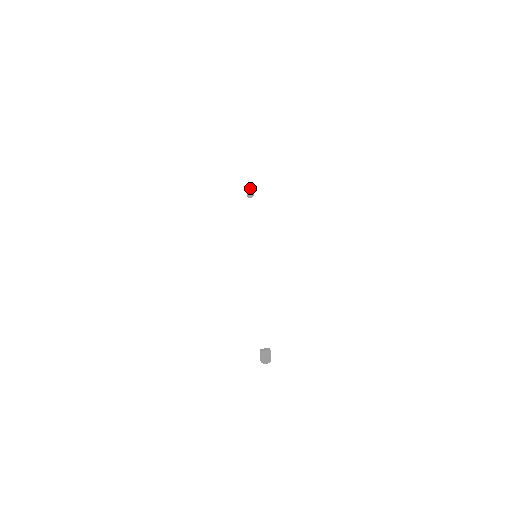
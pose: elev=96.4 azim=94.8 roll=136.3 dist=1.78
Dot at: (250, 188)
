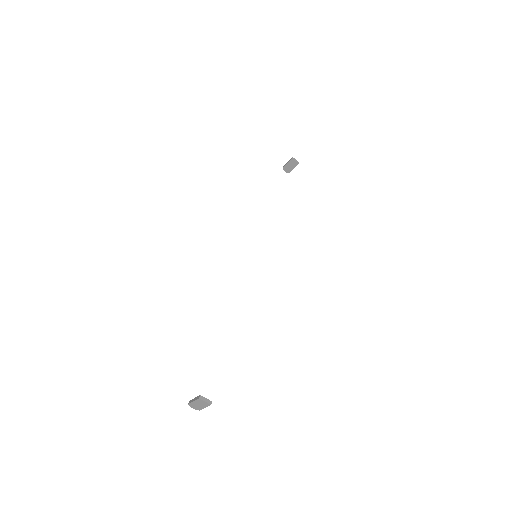
Dot at: (294, 163)
